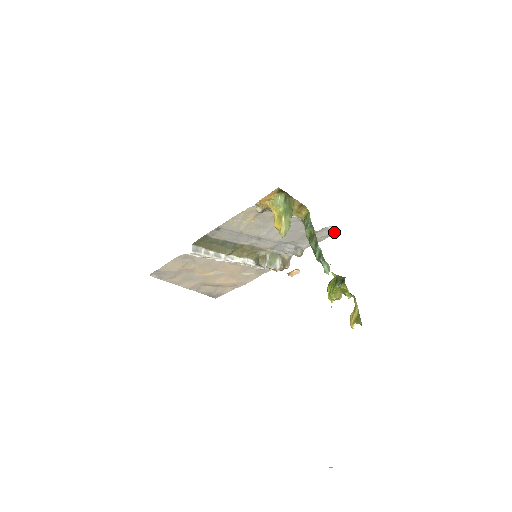
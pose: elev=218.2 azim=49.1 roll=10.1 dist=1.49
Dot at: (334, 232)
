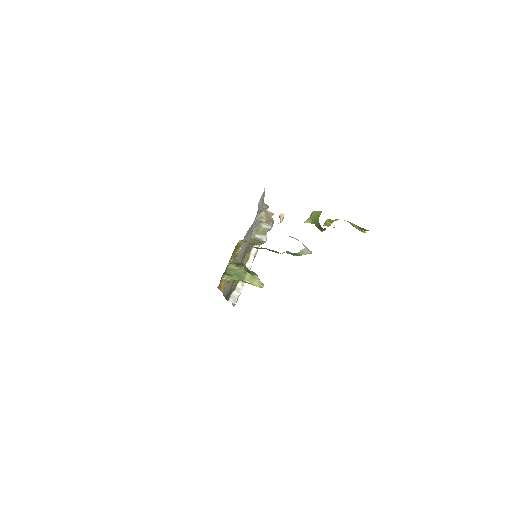
Dot at: (263, 193)
